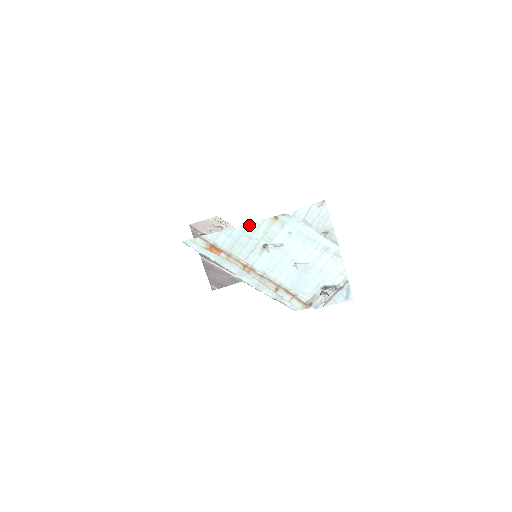
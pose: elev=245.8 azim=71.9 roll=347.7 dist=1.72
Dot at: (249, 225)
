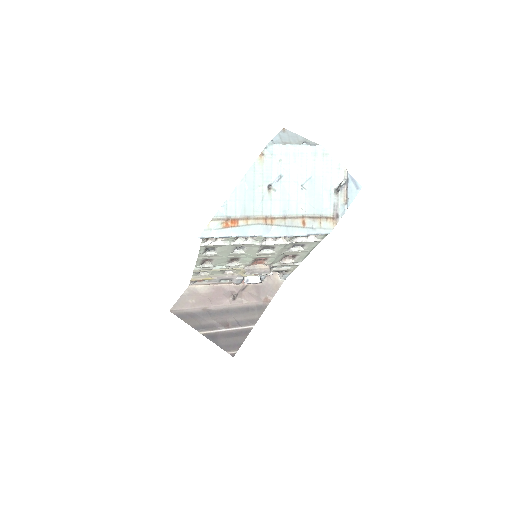
Dot at: (245, 177)
